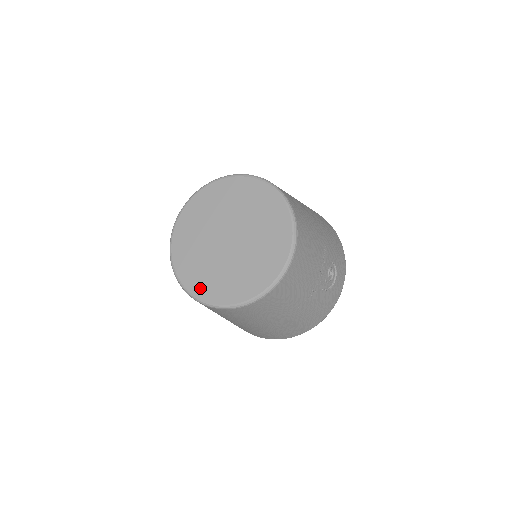
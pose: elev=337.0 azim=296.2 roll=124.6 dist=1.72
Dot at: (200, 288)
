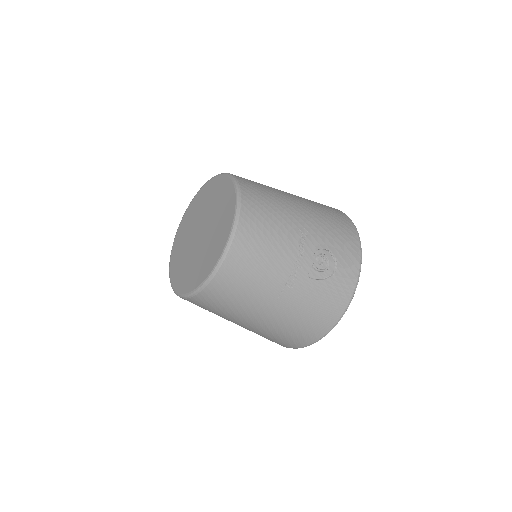
Dot at: (179, 282)
